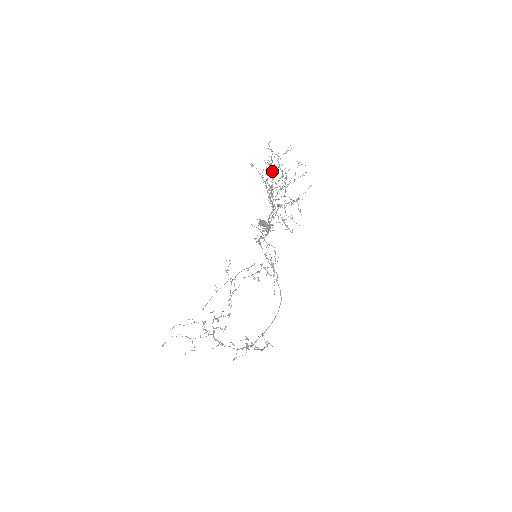
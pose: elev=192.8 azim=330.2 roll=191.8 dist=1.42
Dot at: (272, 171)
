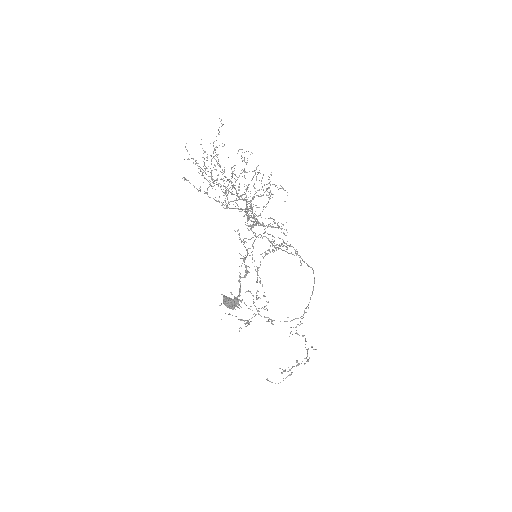
Dot at: (217, 154)
